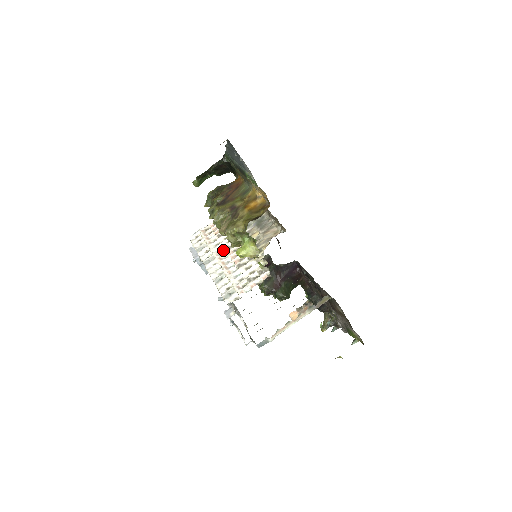
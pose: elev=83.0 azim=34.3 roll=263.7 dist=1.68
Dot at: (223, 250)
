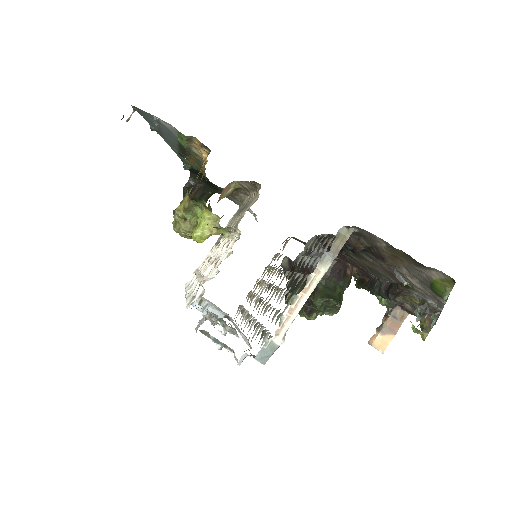
Dot at: occluded
